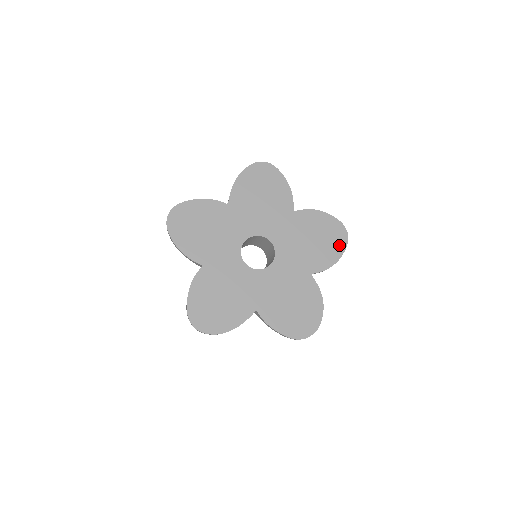
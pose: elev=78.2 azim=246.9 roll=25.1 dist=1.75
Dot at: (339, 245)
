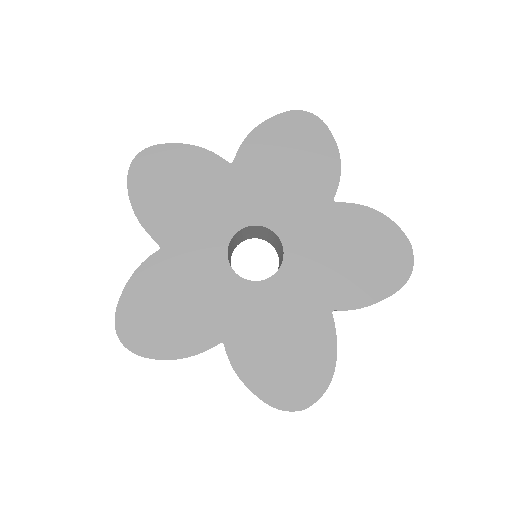
Dot at: (319, 136)
